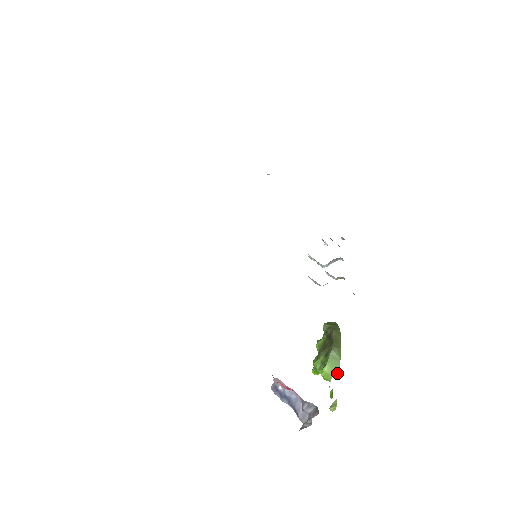
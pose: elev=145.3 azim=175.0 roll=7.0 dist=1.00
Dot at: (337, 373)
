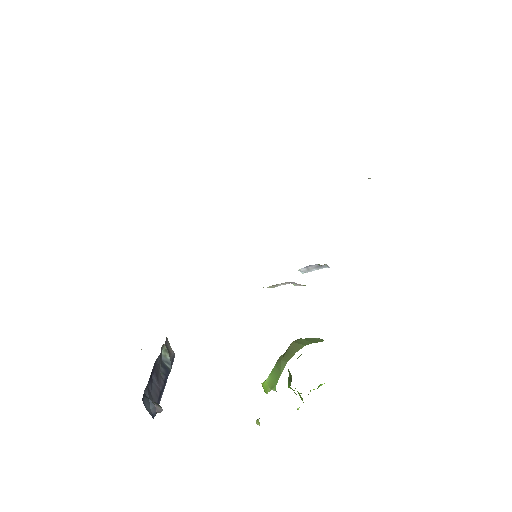
Dot at: (274, 387)
